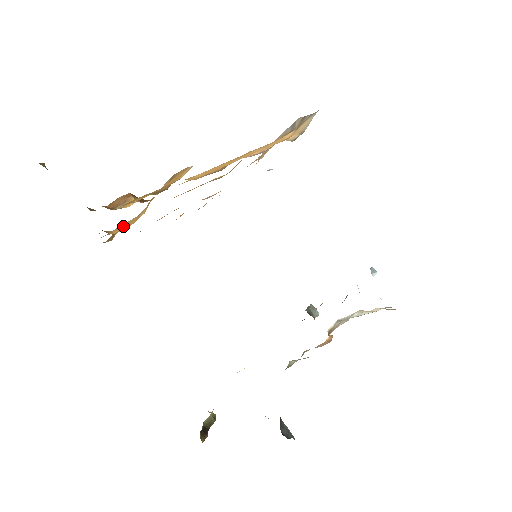
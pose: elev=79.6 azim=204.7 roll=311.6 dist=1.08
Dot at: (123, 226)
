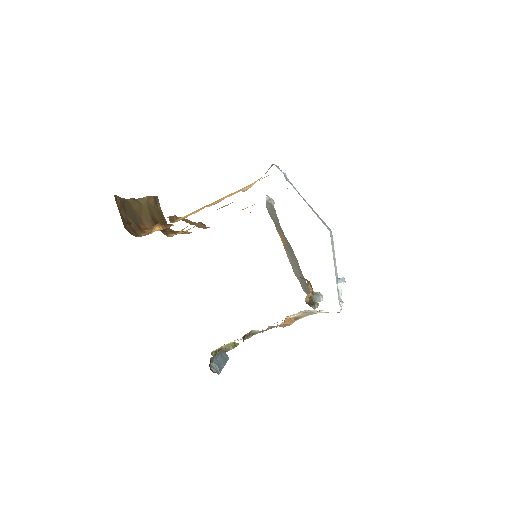
Dot at: (178, 232)
